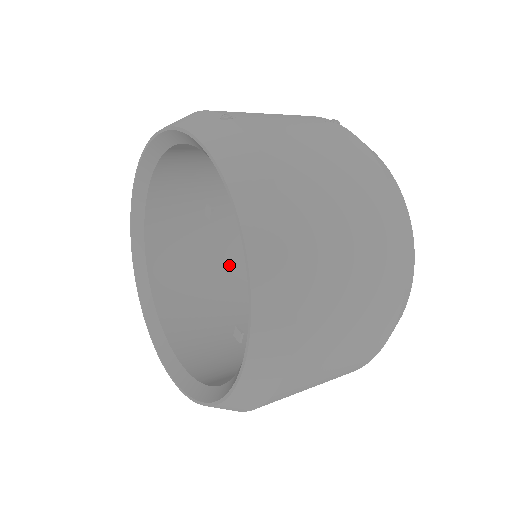
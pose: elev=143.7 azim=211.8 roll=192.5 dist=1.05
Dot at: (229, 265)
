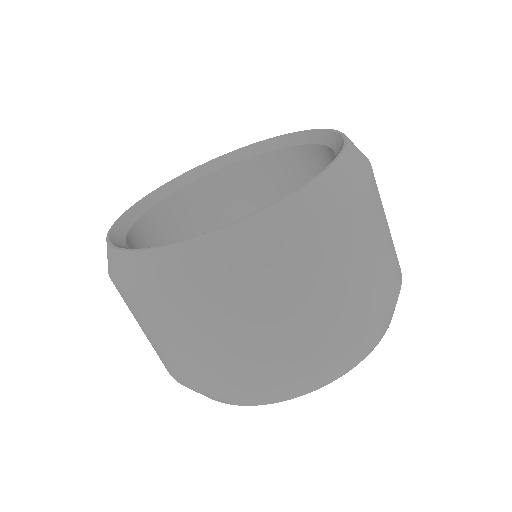
Dot at: occluded
